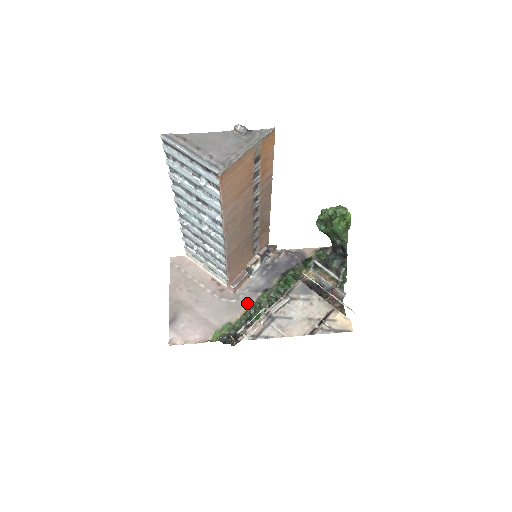
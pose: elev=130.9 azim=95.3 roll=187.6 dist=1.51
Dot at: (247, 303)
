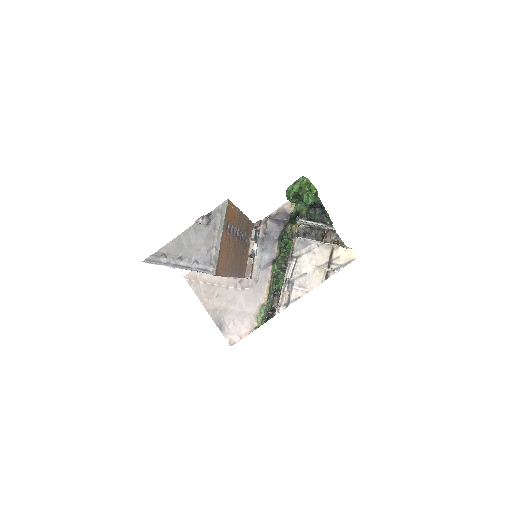
Dot at: (266, 281)
